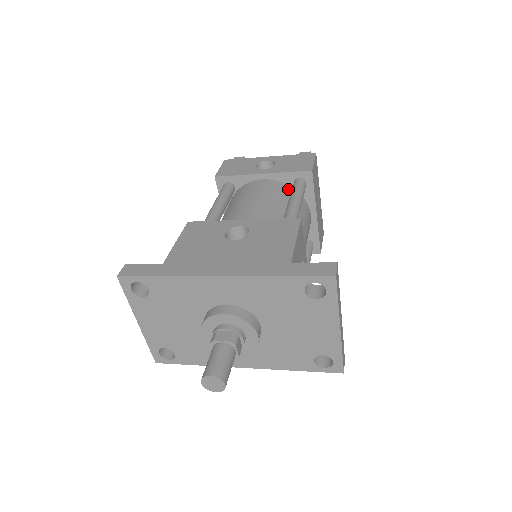
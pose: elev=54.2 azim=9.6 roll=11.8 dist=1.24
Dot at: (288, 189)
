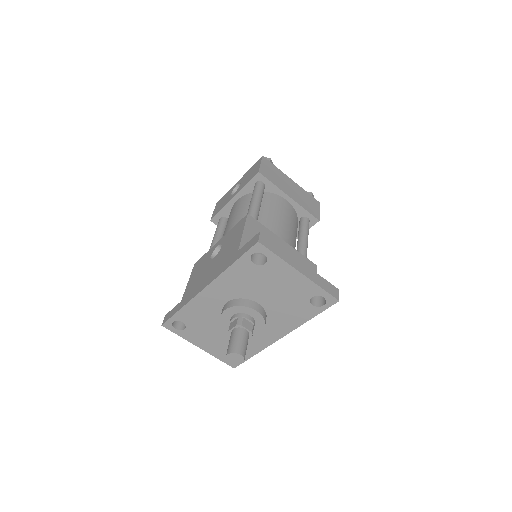
Dot at: occluded
